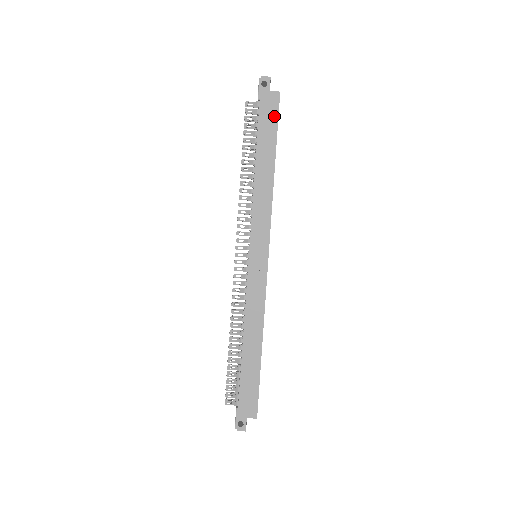
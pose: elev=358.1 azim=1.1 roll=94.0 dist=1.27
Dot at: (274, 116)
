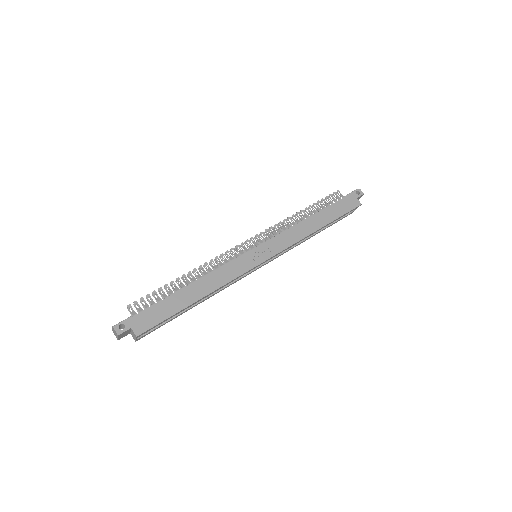
Dot at: (347, 209)
